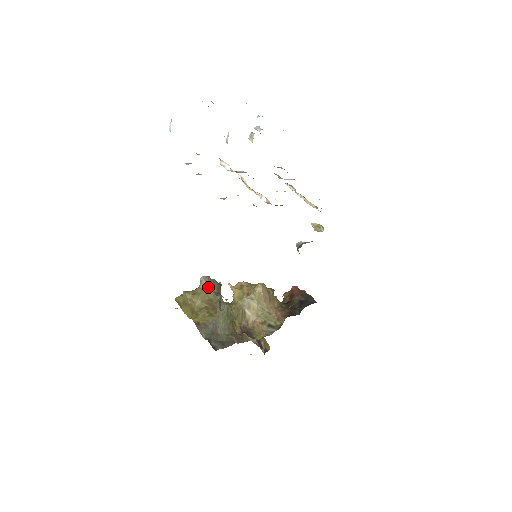
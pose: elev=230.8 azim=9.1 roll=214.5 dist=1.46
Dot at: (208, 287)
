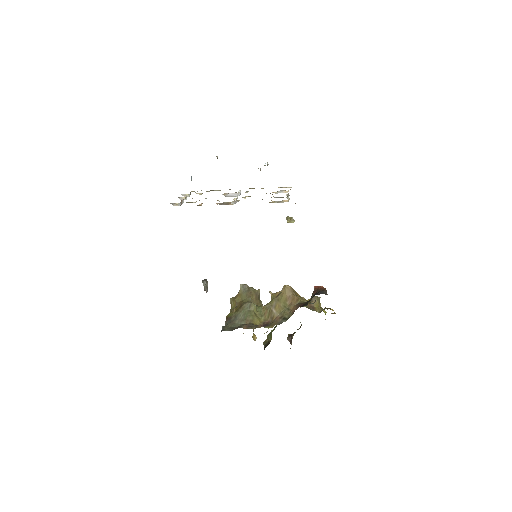
Dot at: (243, 292)
